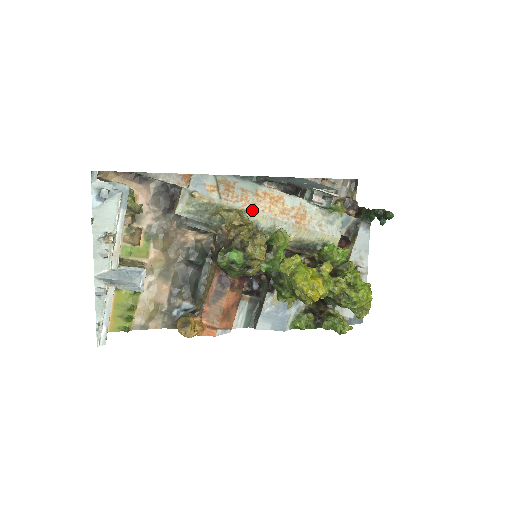
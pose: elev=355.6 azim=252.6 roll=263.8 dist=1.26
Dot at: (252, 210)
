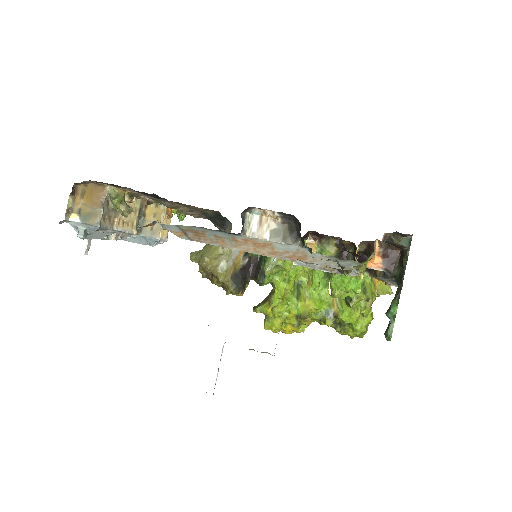
Dot at: (233, 249)
